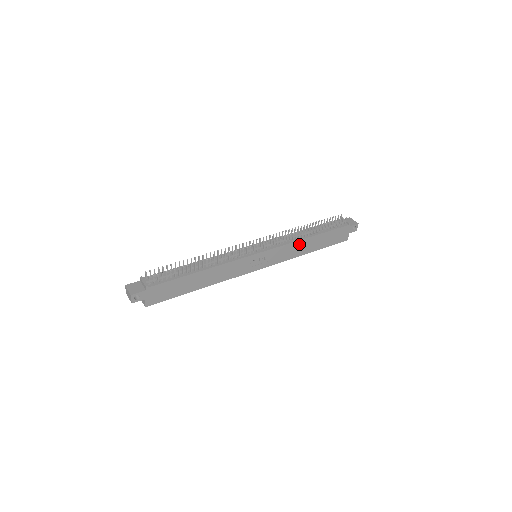
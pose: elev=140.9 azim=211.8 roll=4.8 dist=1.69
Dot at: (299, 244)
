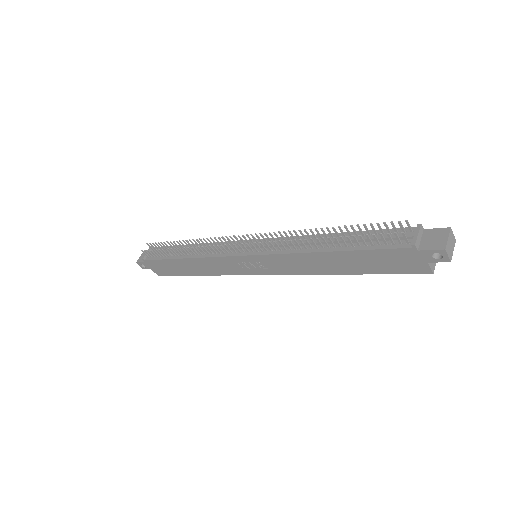
Dot at: (307, 258)
